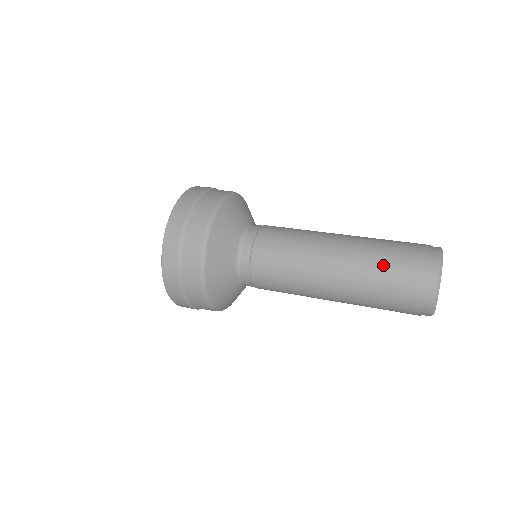
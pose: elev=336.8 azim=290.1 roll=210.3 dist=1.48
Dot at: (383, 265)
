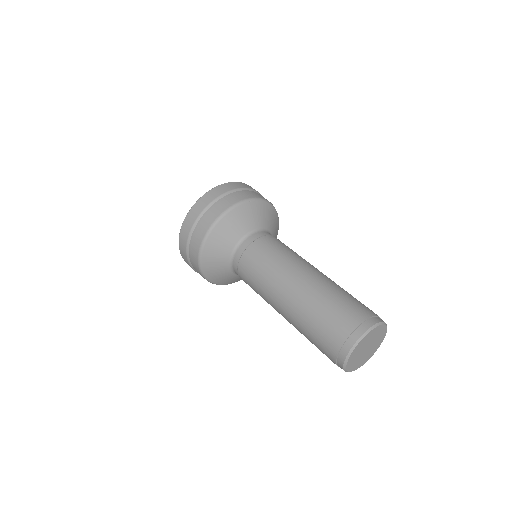
Dot at: (335, 298)
